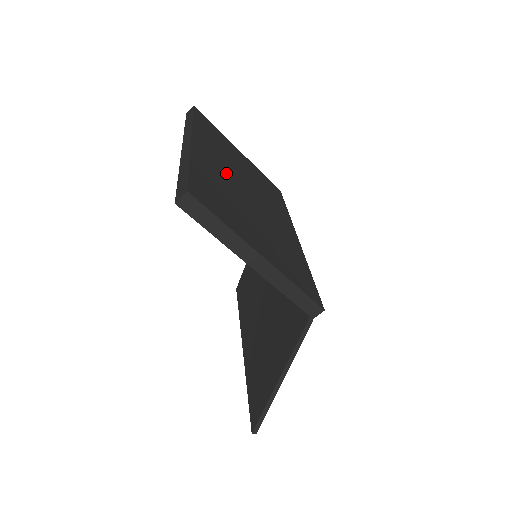
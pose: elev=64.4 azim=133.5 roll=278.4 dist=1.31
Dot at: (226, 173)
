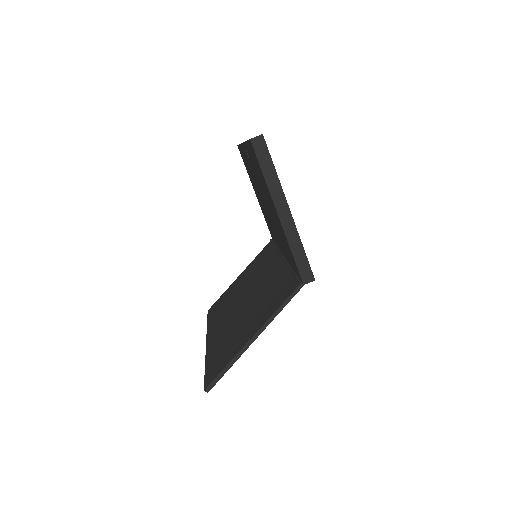
Dot at: occluded
